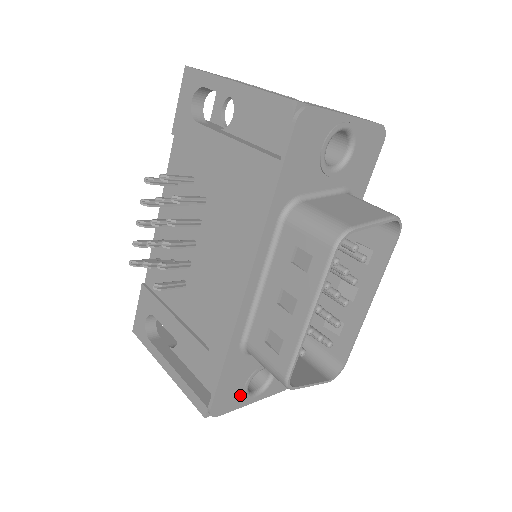
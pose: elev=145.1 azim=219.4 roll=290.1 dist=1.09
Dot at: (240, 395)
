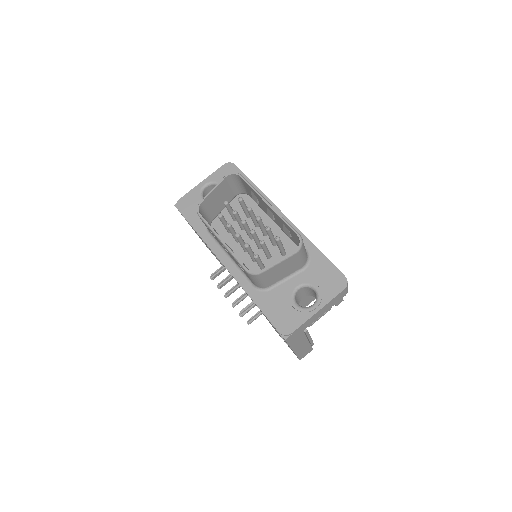
Dot at: (296, 313)
